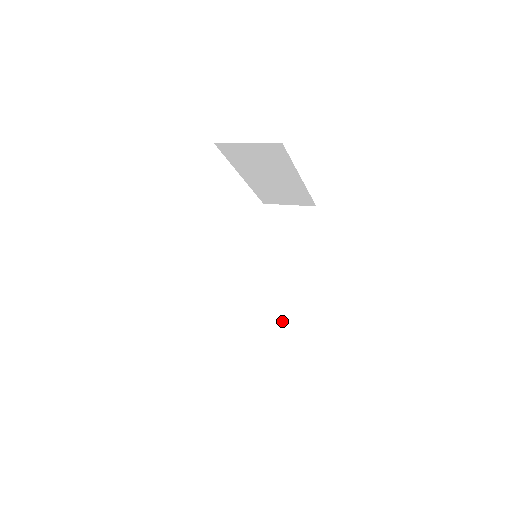
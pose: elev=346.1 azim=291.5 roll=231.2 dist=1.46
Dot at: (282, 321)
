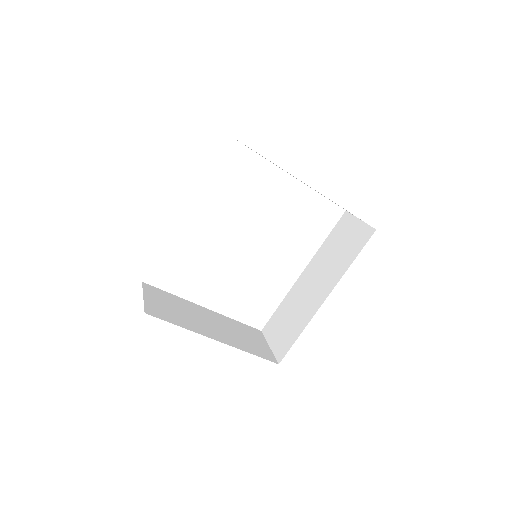
Dot at: (289, 332)
